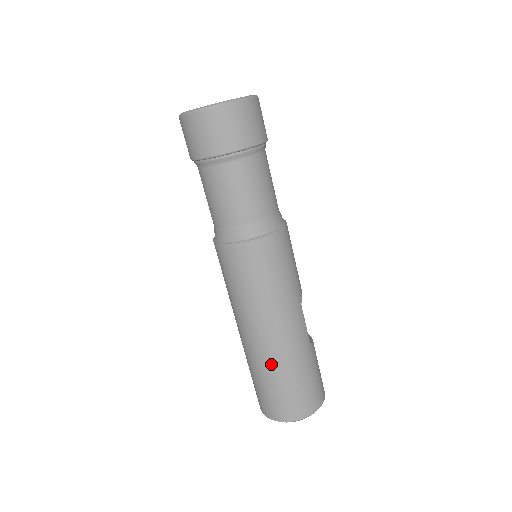
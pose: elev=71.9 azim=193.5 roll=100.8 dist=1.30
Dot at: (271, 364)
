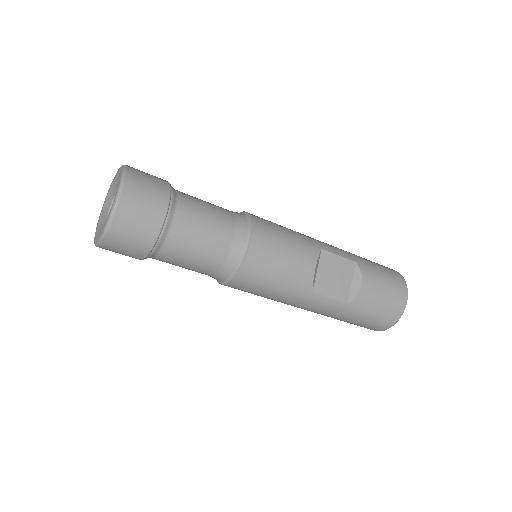
Dot at: occluded
